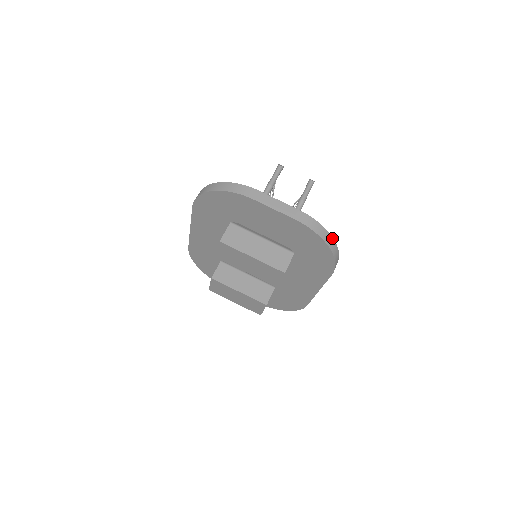
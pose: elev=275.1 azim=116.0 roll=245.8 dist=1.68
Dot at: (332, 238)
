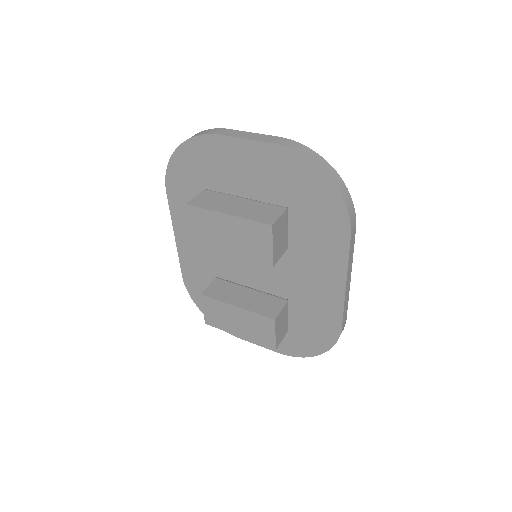
Dot at: (333, 169)
